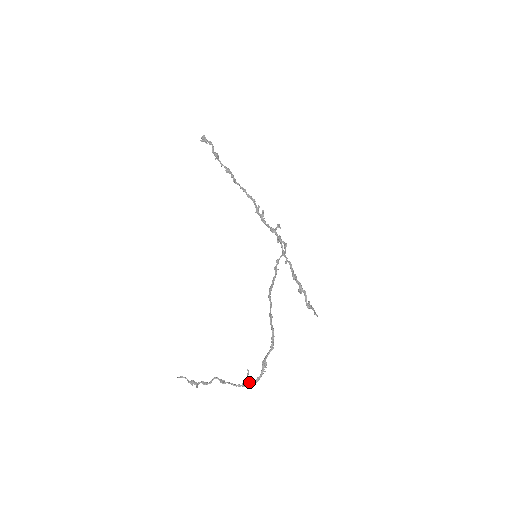
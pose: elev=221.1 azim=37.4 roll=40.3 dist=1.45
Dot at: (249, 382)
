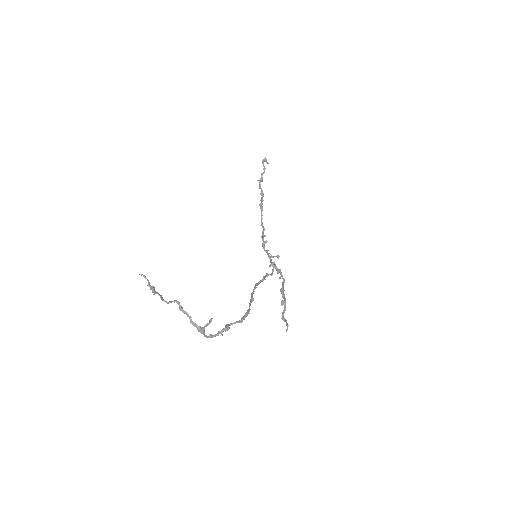
Dot at: (204, 330)
